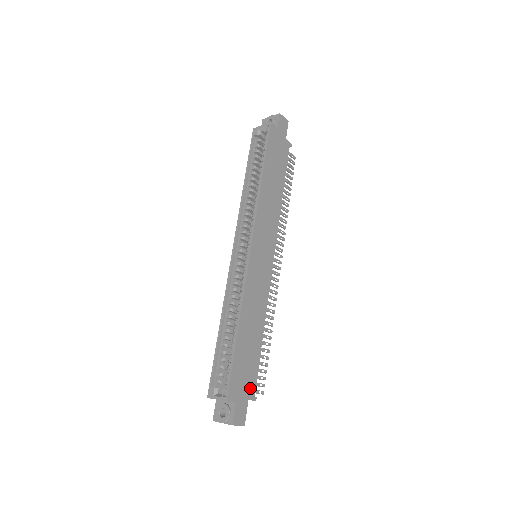
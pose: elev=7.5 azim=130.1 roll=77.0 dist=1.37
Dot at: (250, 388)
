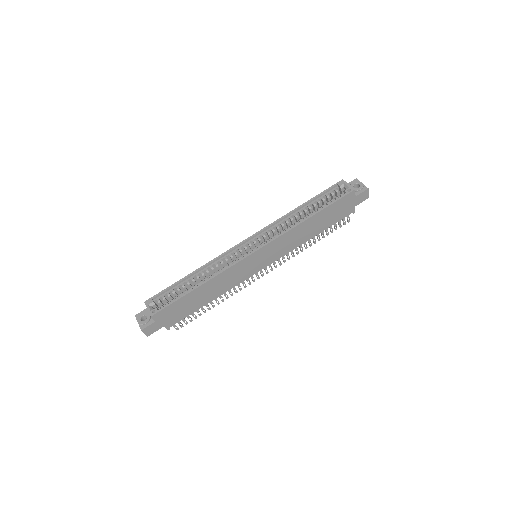
Dot at: (172, 321)
